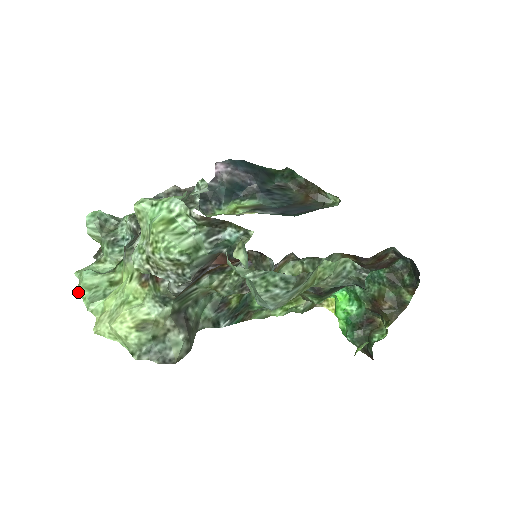
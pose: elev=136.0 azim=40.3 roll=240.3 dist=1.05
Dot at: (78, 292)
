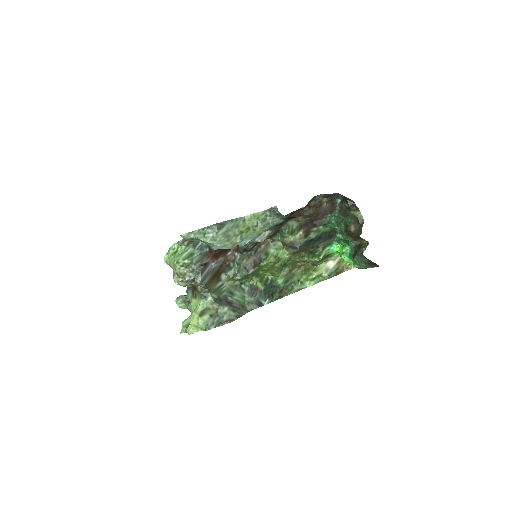
Dot at: (182, 331)
